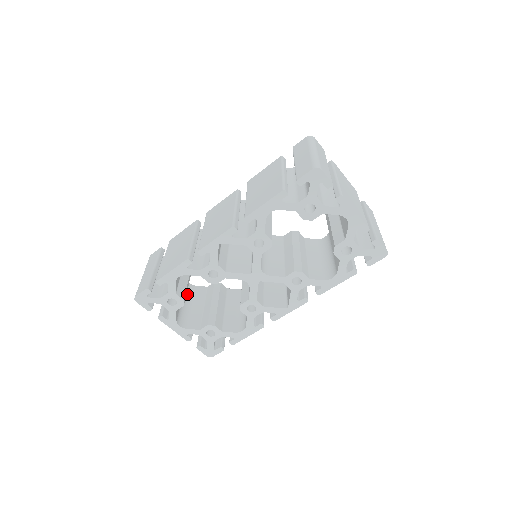
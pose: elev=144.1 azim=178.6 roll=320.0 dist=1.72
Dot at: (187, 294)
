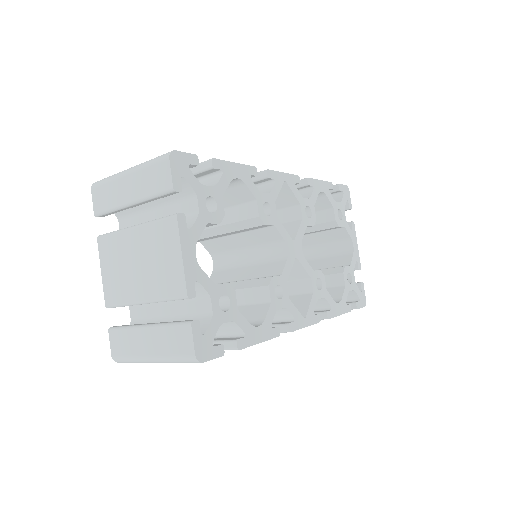
Dot at: occluded
